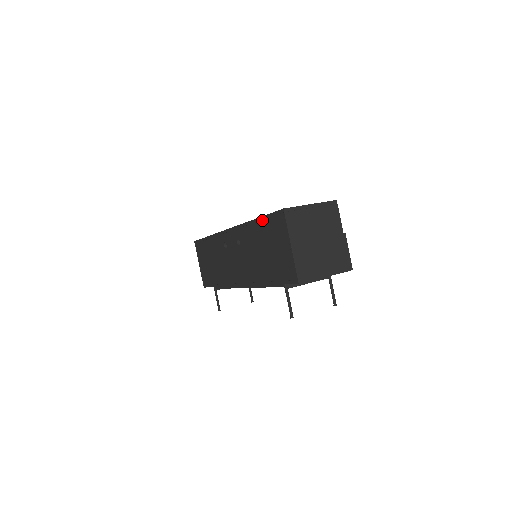
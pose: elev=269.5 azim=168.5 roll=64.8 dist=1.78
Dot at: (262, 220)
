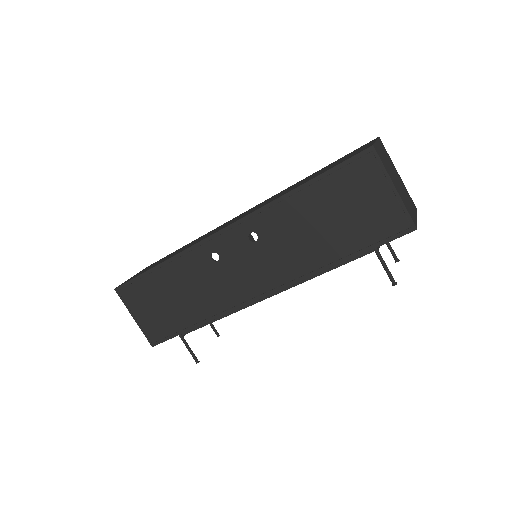
Dot at: (318, 181)
